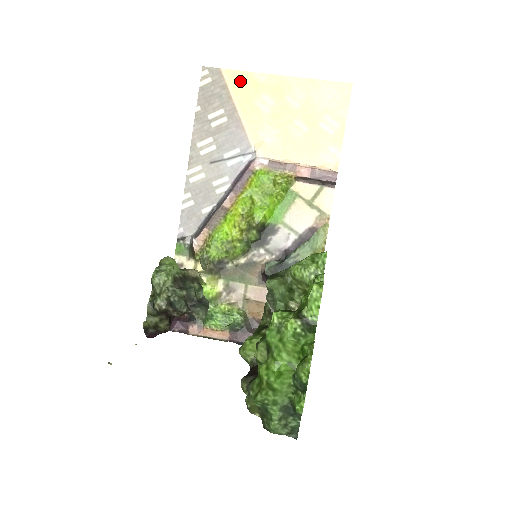
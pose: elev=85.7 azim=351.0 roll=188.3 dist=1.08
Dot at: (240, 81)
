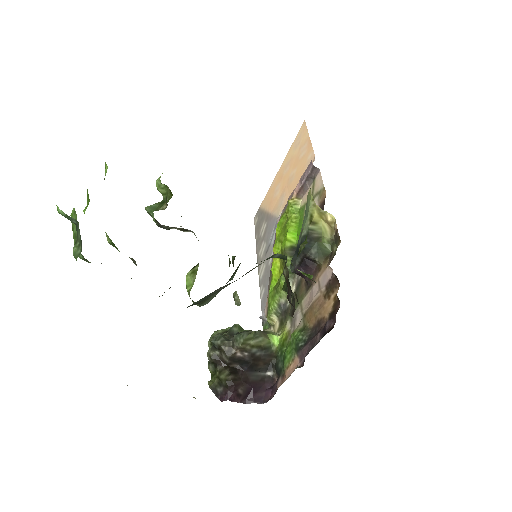
Dot at: (267, 199)
